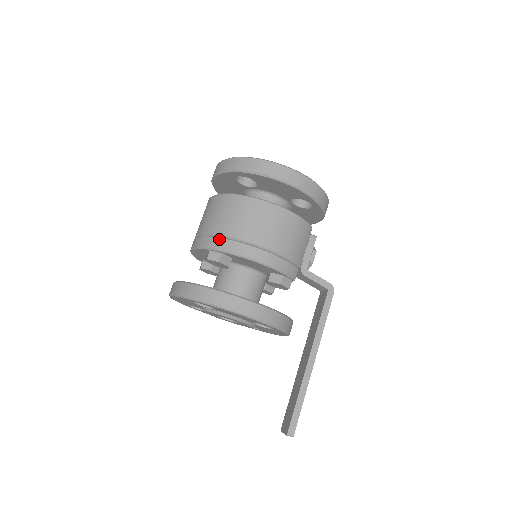
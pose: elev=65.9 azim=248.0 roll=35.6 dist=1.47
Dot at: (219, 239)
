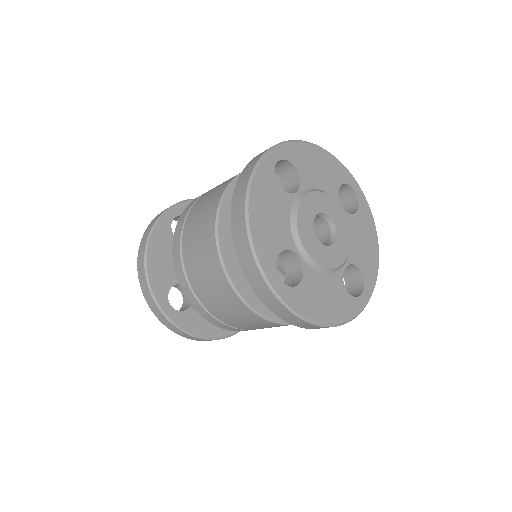
Dot at: (202, 308)
